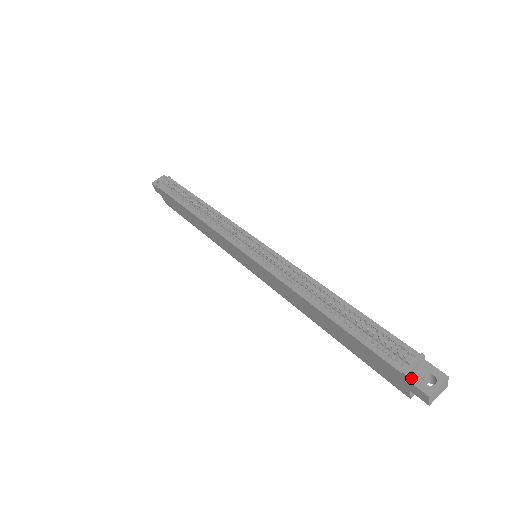
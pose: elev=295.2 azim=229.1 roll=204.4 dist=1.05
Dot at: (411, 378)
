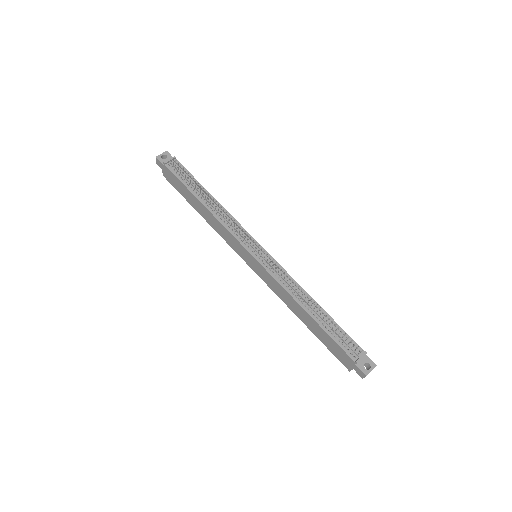
Dot at: (358, 364)
